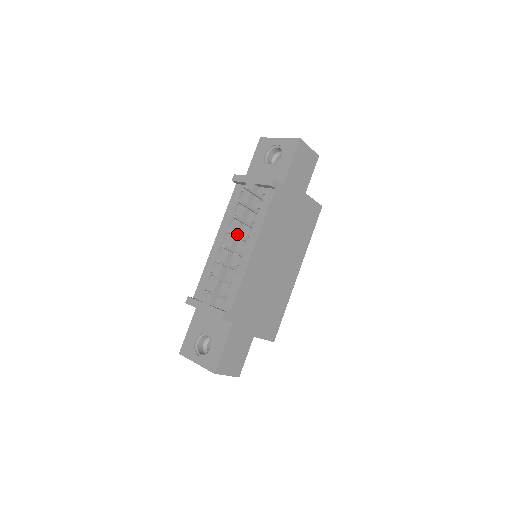
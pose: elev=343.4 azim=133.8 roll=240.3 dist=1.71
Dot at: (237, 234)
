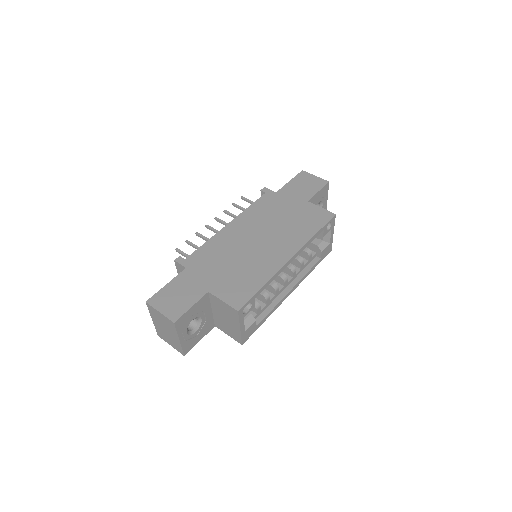
Dot at: (223, 221)
